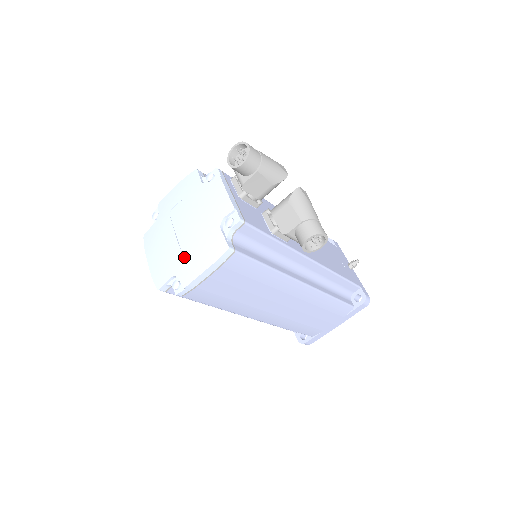
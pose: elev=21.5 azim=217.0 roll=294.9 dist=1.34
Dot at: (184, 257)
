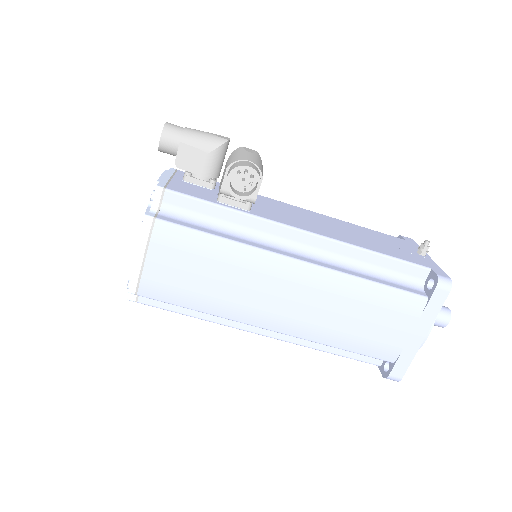
Dot at: occluded
